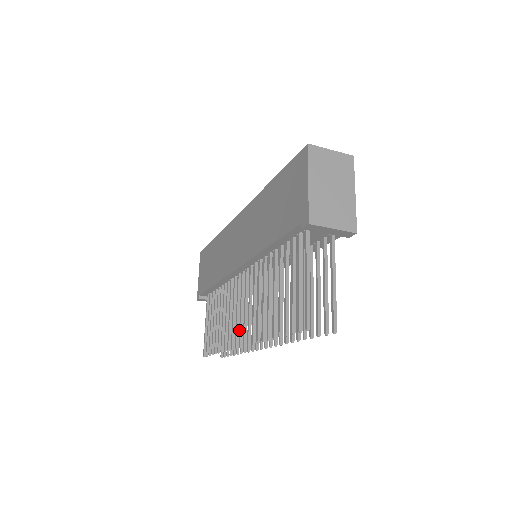
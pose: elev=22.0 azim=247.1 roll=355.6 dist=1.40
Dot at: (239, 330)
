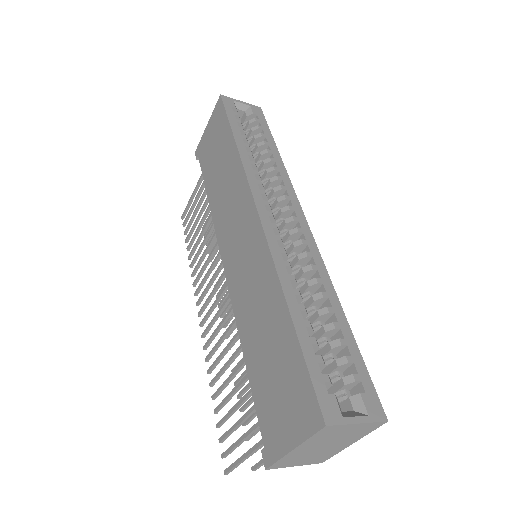
Dot at: (203, 304)
